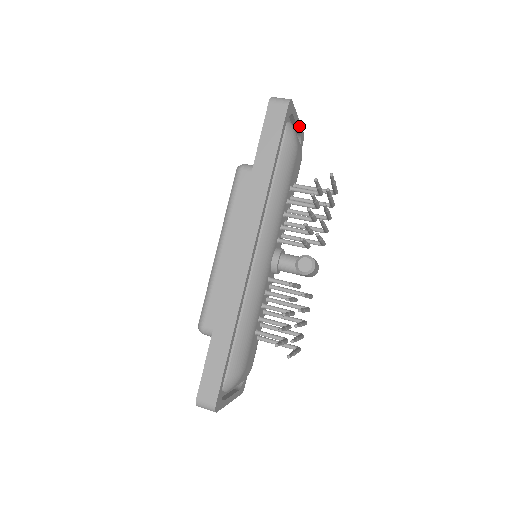
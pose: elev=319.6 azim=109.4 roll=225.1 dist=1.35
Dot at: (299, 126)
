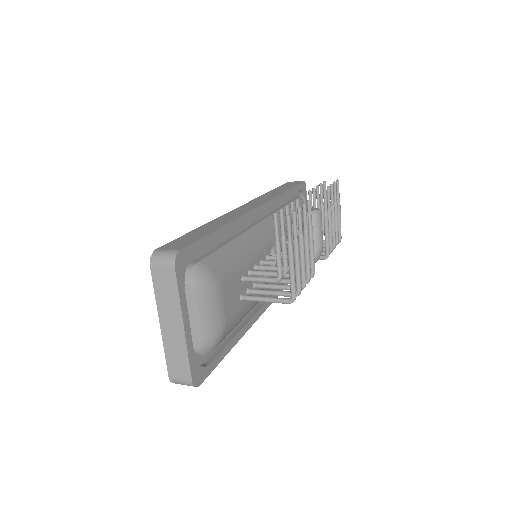
Dot at: occluded
